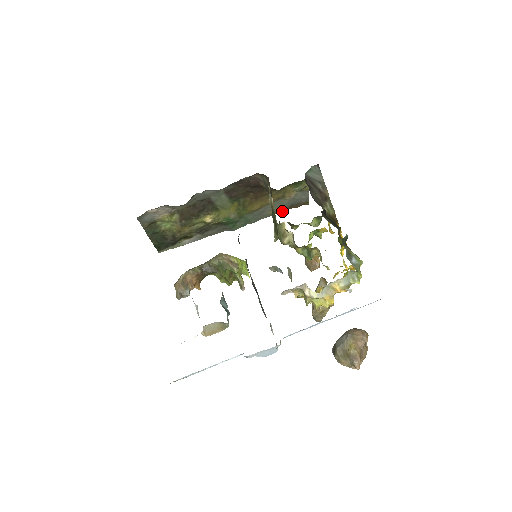
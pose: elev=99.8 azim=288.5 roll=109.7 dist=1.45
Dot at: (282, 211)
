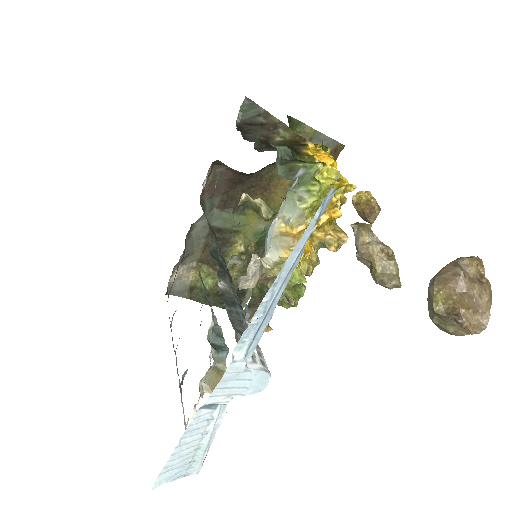
Dot at: occluded
